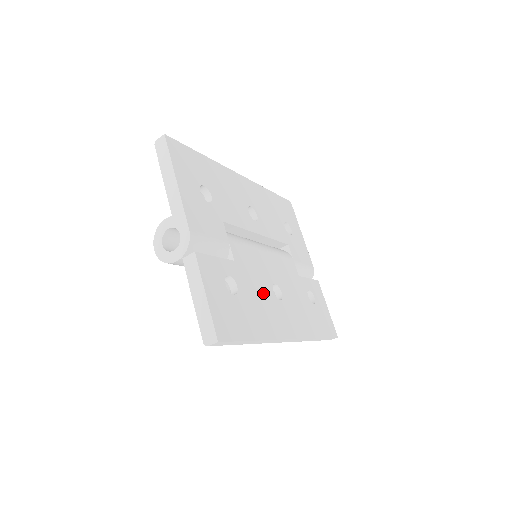
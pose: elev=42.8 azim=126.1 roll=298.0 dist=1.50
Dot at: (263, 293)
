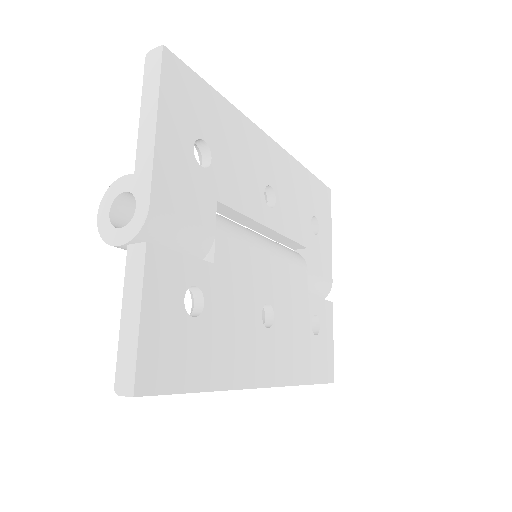
Dot at: (244, 316)
